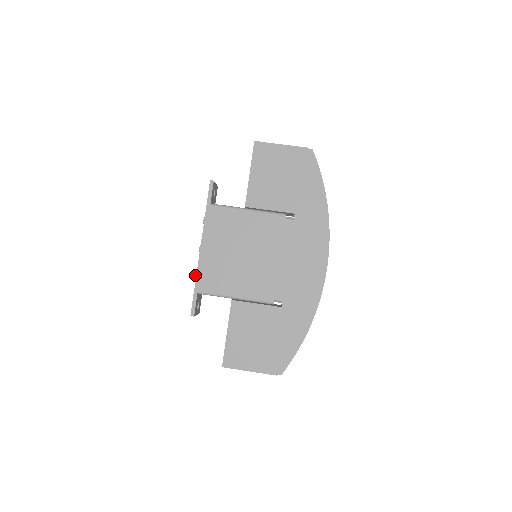
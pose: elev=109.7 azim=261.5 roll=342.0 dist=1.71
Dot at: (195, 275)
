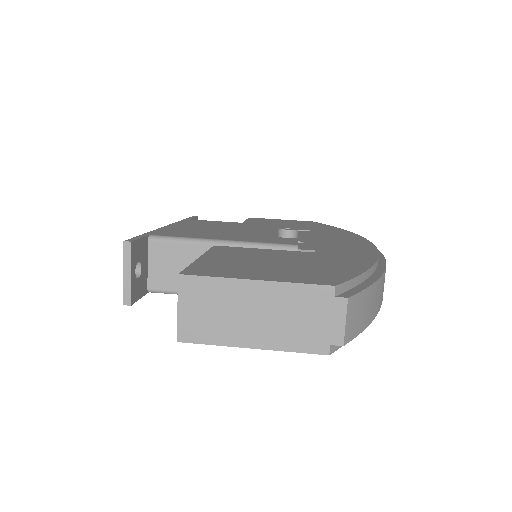
Dot at: occluded
